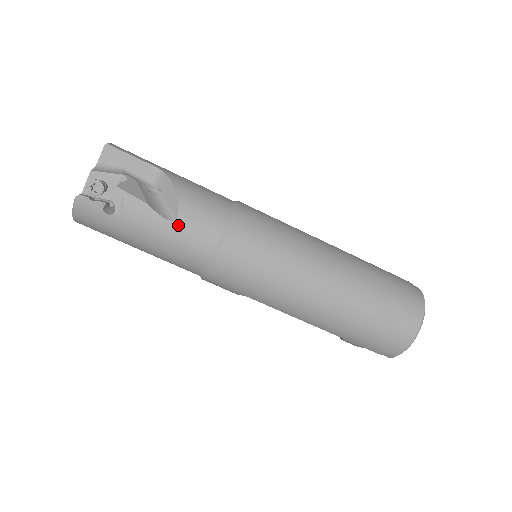
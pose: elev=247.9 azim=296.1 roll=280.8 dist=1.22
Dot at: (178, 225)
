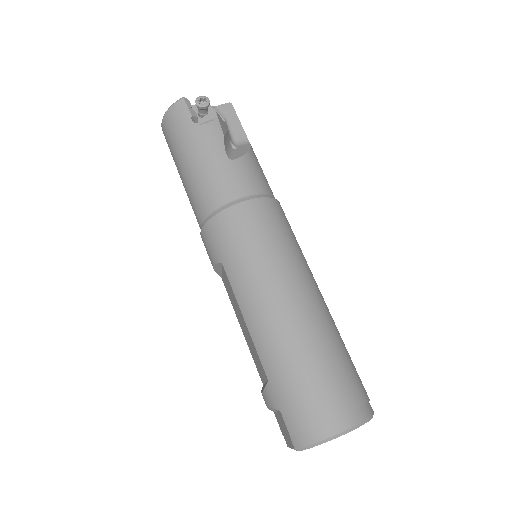
Dot at: (230, 164)
